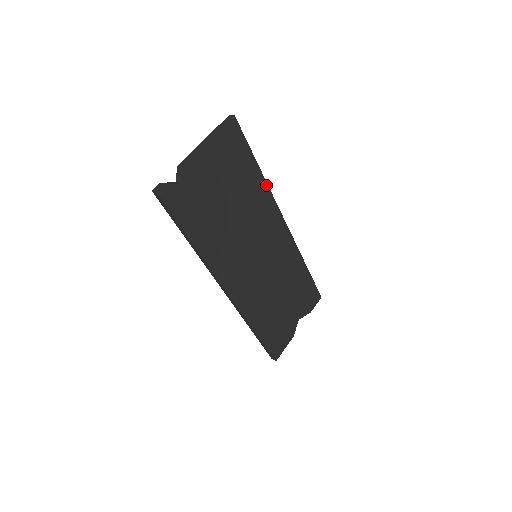
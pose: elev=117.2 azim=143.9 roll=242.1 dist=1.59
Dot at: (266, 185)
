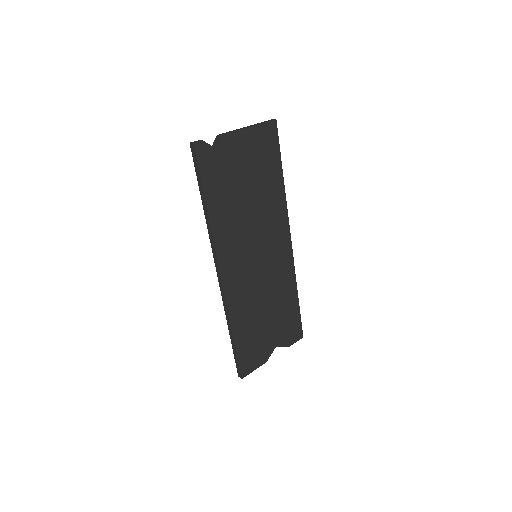
Dot at: (284, 194)
